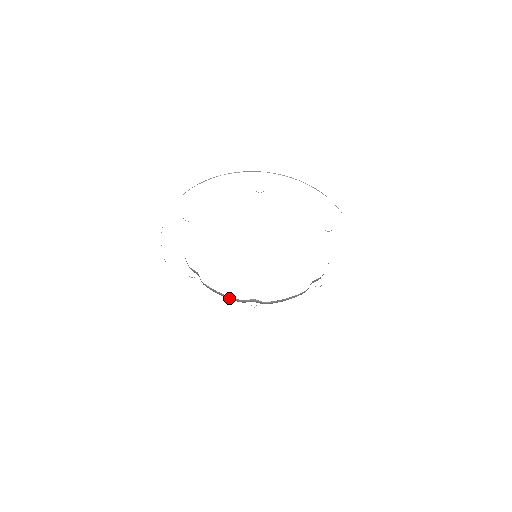
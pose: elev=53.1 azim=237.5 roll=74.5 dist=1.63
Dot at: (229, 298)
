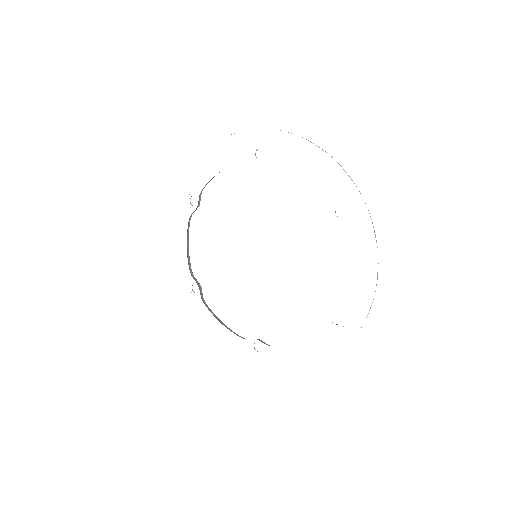
Dot at: (188, 257)
